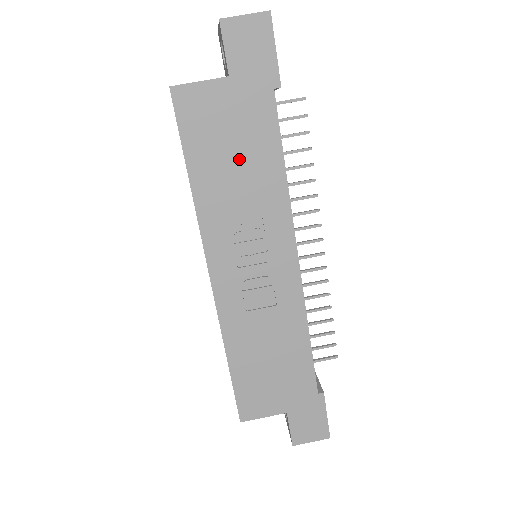
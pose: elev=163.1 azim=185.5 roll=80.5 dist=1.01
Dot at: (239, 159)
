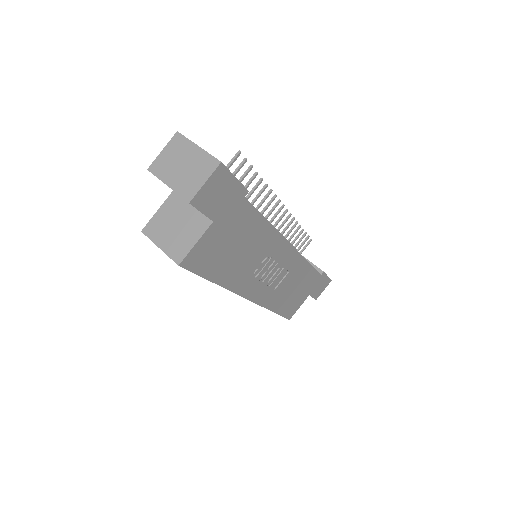
Dot at: (241, 247)
